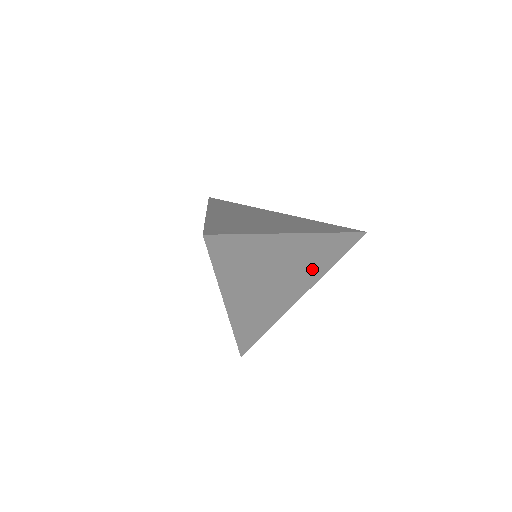
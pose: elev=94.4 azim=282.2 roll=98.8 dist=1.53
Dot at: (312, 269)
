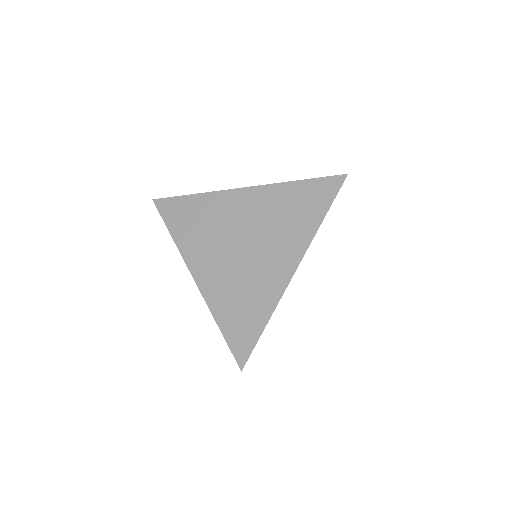
Dot at: occluded
